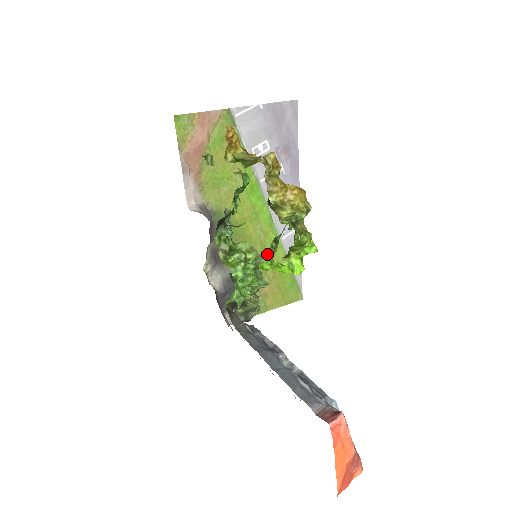
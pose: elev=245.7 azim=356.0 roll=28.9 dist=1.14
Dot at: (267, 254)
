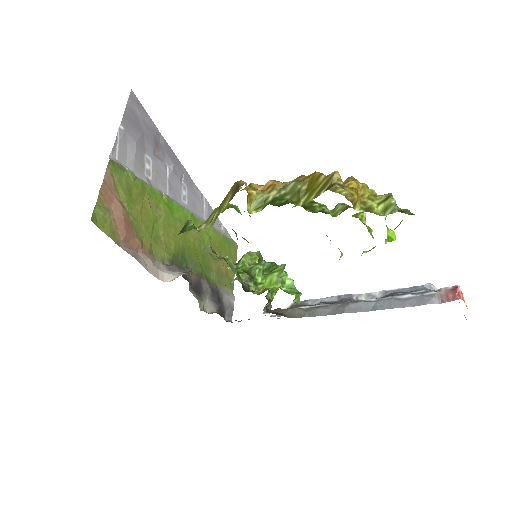
Dot at: (208, 244)
